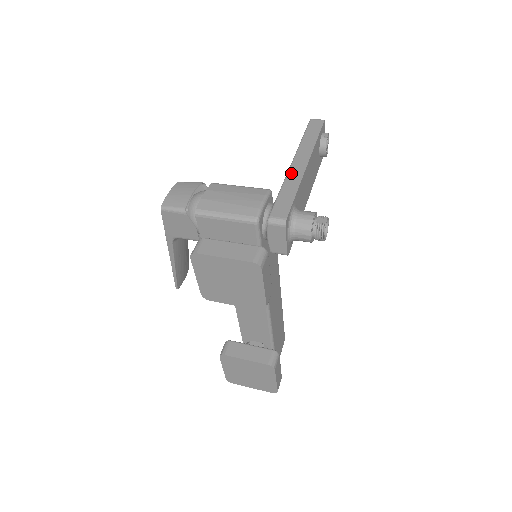
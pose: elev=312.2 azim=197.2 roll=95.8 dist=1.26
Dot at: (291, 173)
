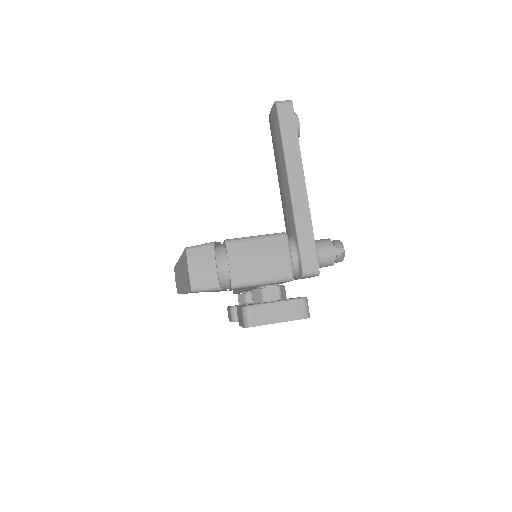
Dot at: (296, 205)
